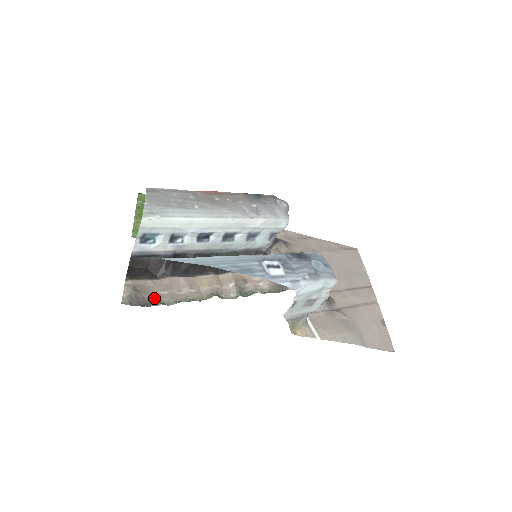
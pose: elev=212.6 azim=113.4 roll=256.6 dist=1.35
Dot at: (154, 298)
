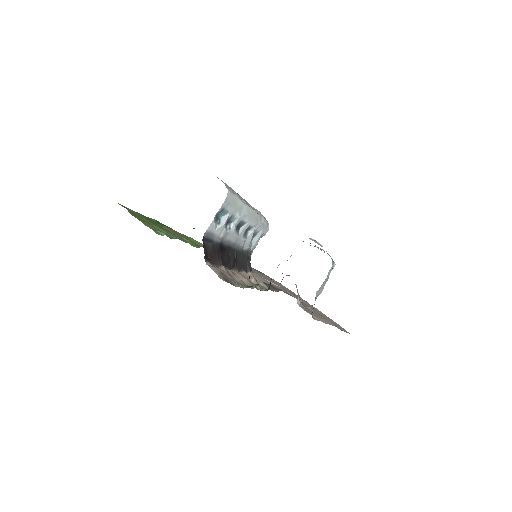
Dot at: (231, 281)
